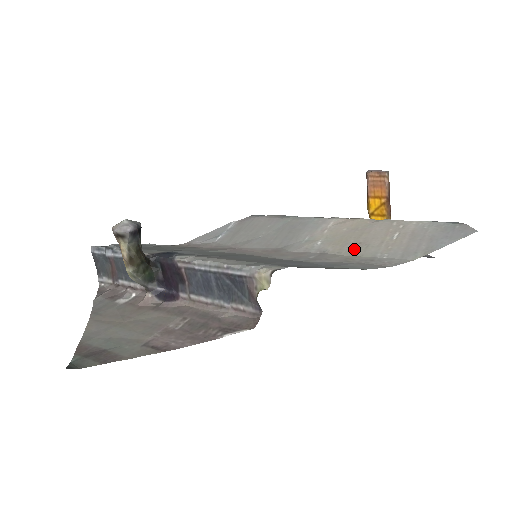
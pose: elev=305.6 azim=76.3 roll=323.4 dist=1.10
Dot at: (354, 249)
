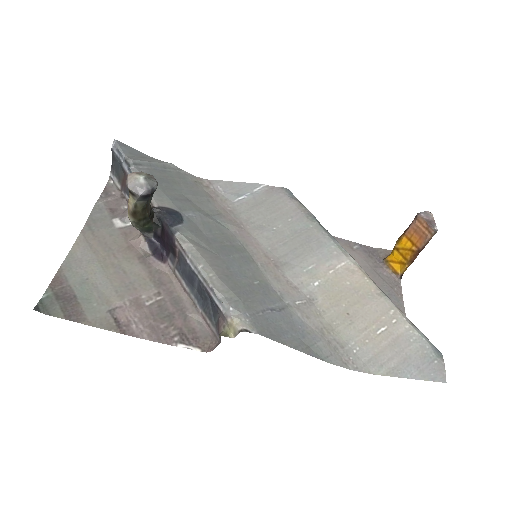
Dot at: (338, 318)
